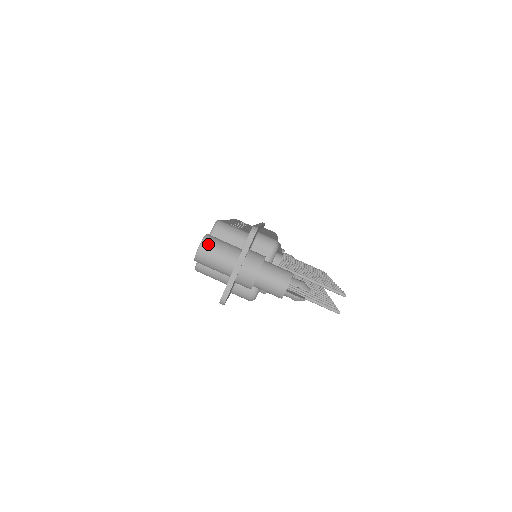
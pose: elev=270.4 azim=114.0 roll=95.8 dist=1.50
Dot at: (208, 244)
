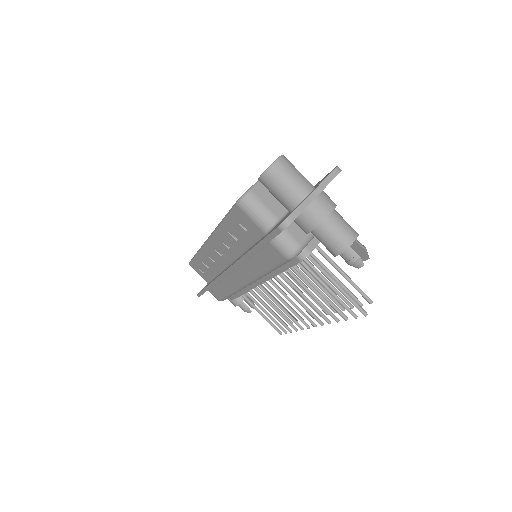
Dot at: (287, 161)
